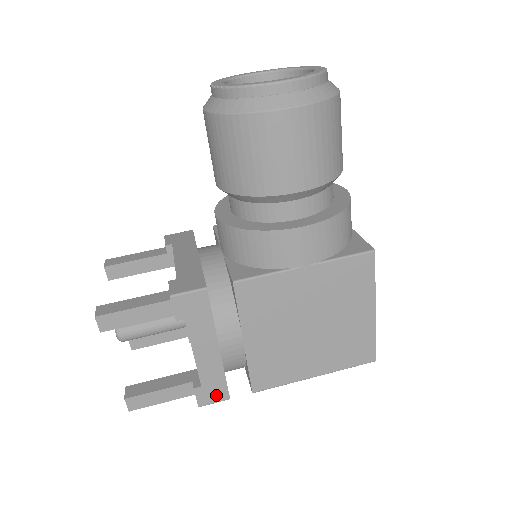
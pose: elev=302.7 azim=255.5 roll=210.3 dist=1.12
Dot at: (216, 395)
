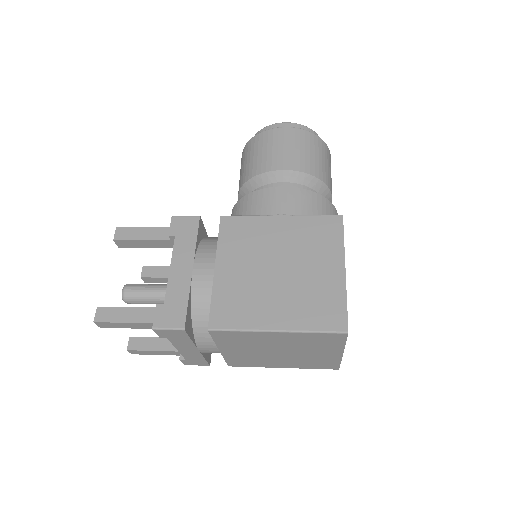
Dot at: (173, 319)
